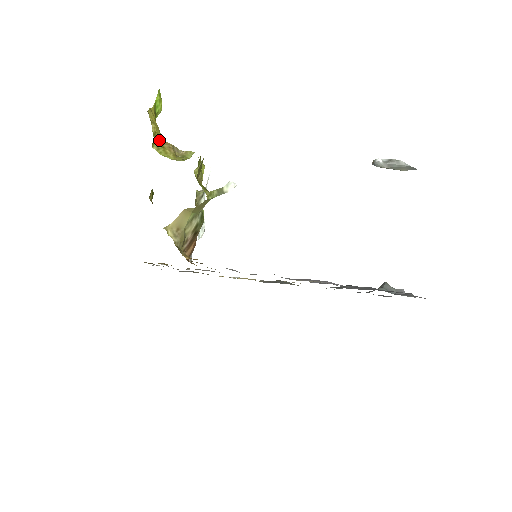
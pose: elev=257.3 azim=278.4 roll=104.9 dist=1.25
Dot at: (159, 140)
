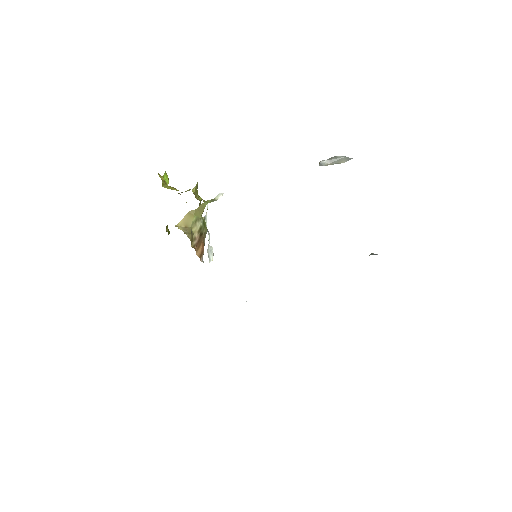
Dot at: occluded
